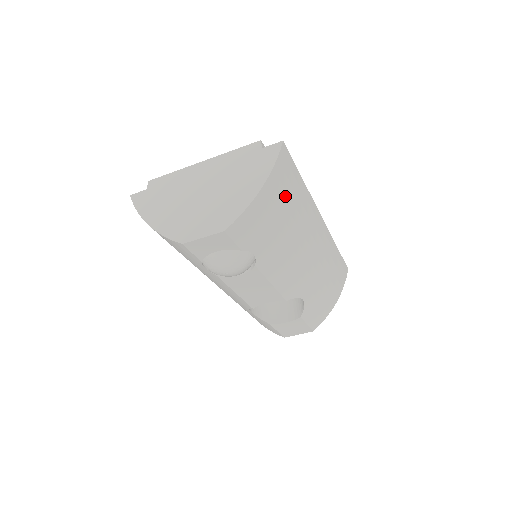
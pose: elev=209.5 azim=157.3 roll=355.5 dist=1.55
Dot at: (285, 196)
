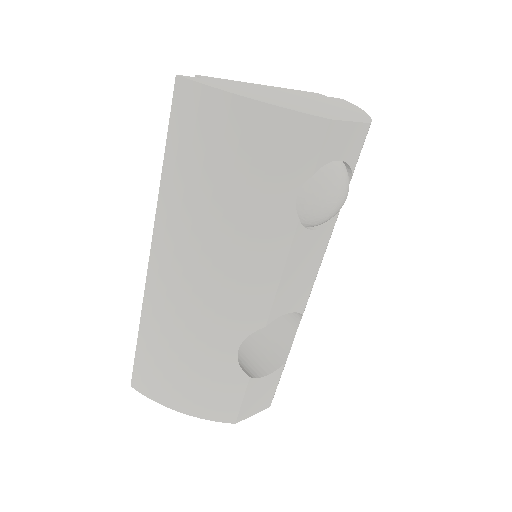
Dot at: occluded
